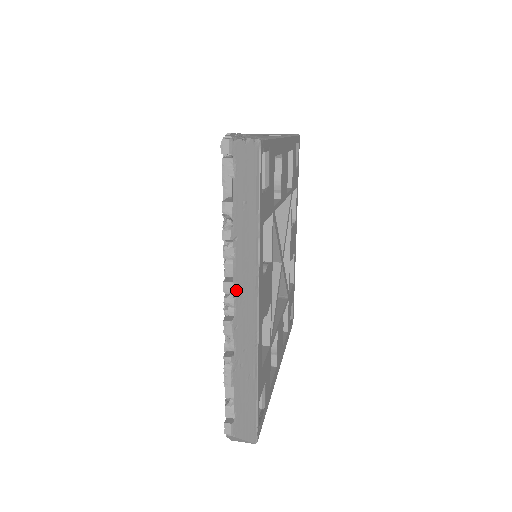
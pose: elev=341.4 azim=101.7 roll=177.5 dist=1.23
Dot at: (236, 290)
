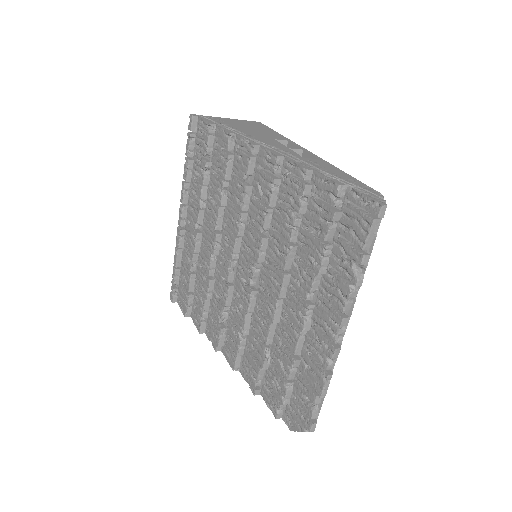
Dot at: (348, 322)
